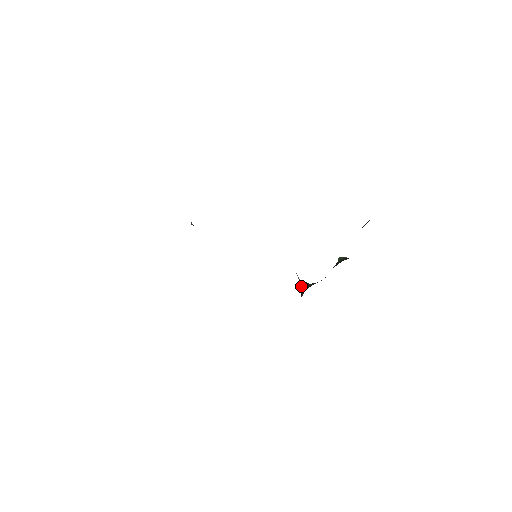
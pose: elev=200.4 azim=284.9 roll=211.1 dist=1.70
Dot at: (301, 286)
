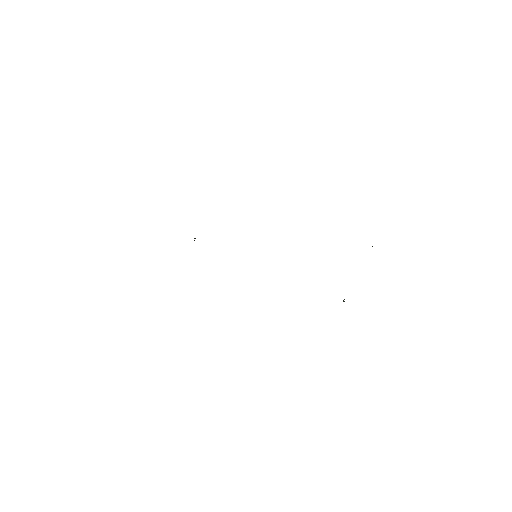
Dot at: occluded
